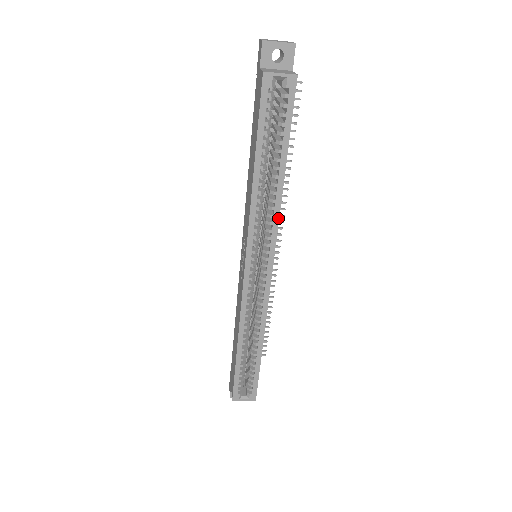
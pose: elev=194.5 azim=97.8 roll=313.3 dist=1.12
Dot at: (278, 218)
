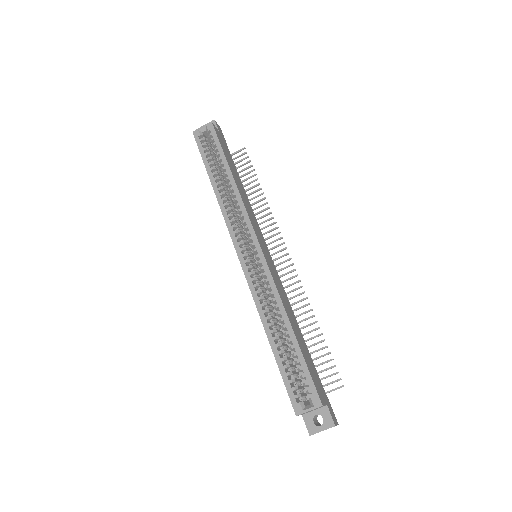
Dot at: (242, 203)
